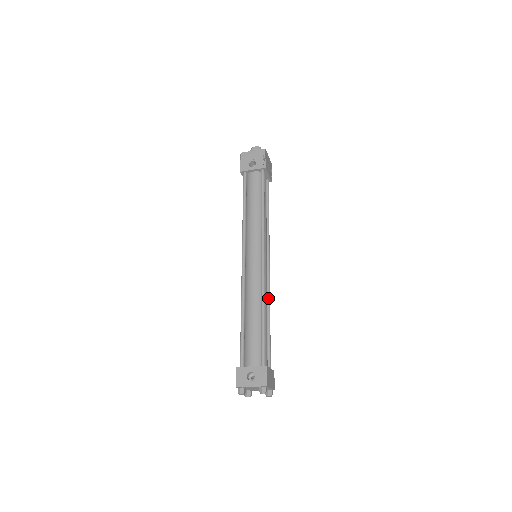
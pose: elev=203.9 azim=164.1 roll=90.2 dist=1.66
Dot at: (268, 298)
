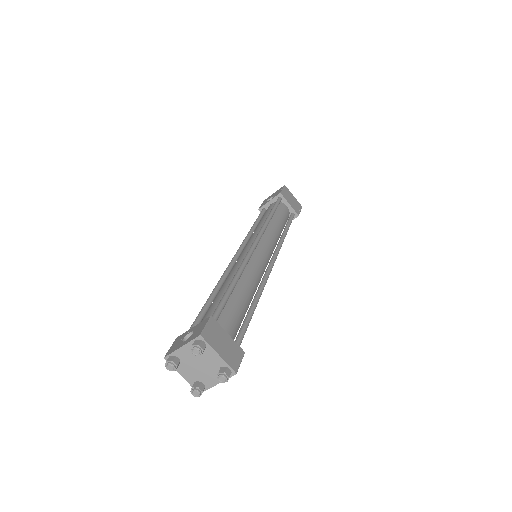
Dot at: (260, 285)
